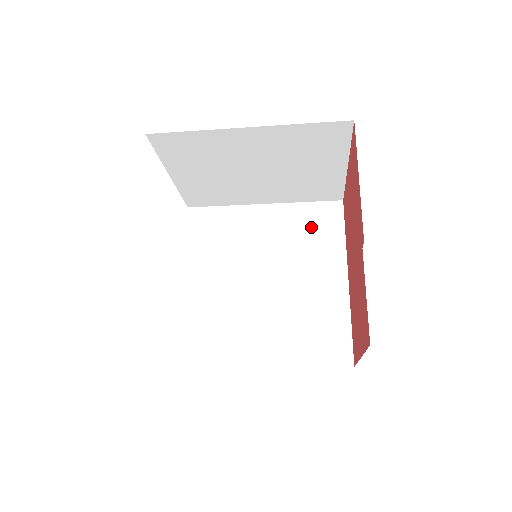
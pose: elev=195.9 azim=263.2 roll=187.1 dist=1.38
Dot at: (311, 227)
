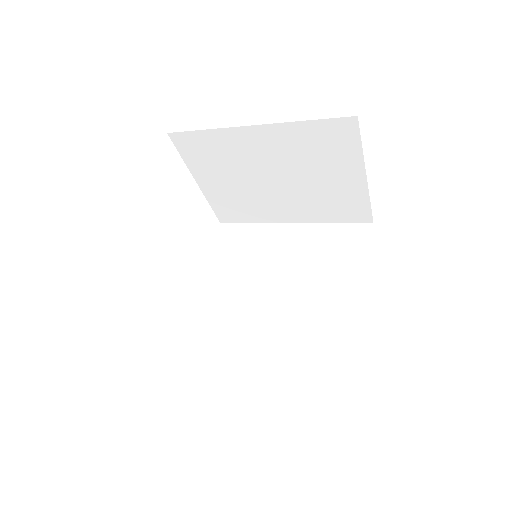
Dot at: (335, 247)
